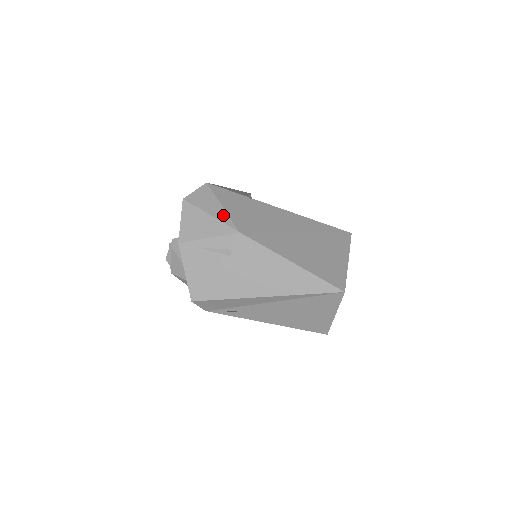
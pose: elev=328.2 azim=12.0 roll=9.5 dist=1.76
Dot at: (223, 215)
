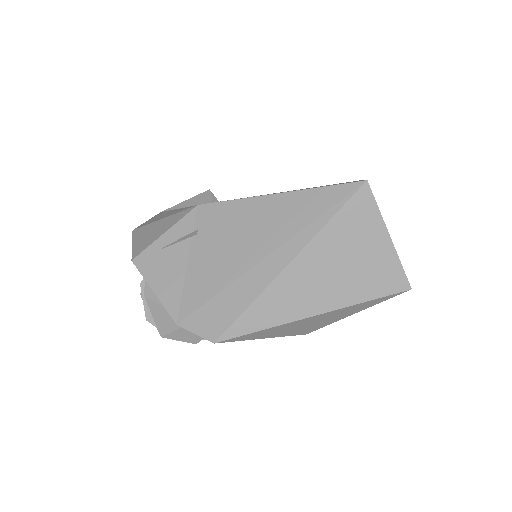
Dot at: (178, 211)
